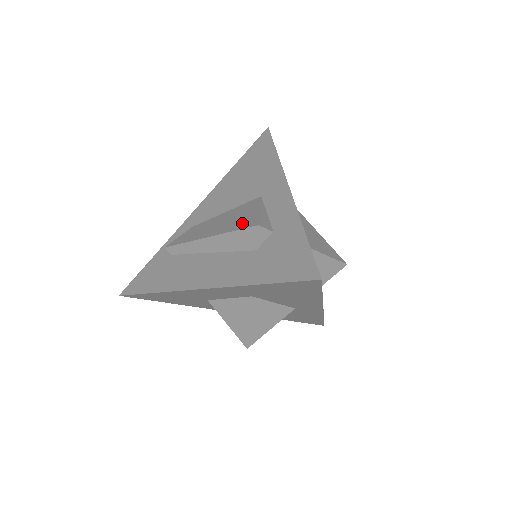
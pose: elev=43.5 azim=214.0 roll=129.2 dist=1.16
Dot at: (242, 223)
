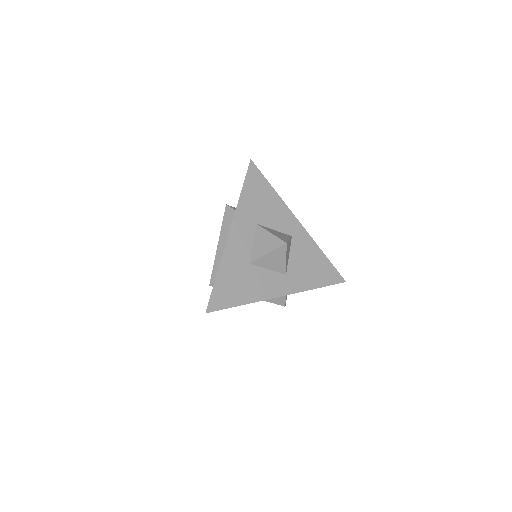
Dot at: occluded
